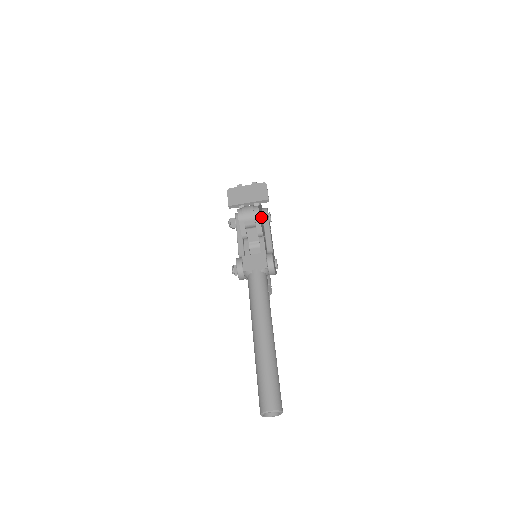
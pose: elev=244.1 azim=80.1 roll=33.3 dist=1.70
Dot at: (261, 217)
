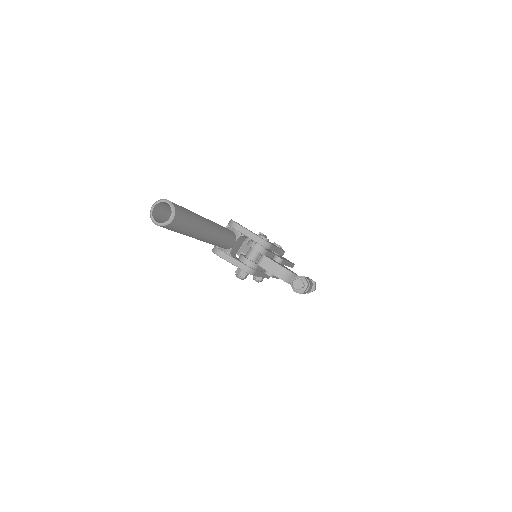
Dot at: occluded
